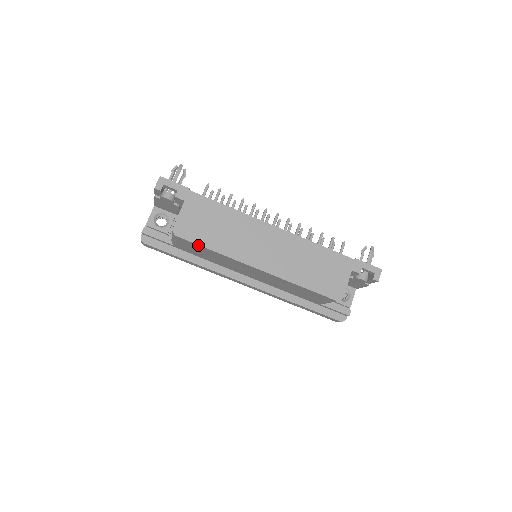
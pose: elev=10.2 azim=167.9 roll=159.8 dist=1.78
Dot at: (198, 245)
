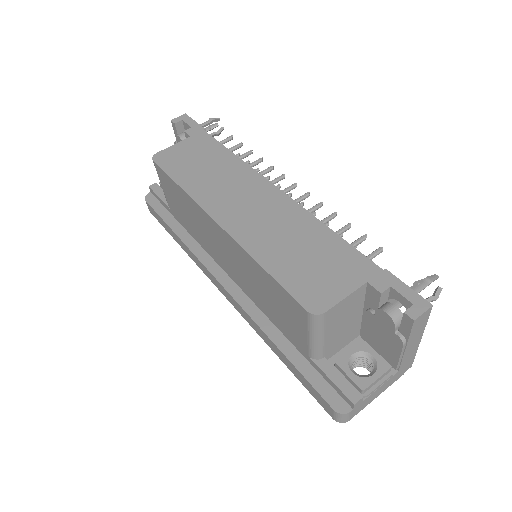
Dot at: (168, 176)
